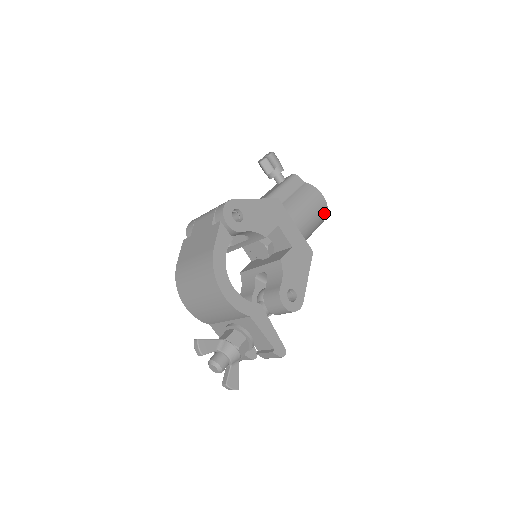
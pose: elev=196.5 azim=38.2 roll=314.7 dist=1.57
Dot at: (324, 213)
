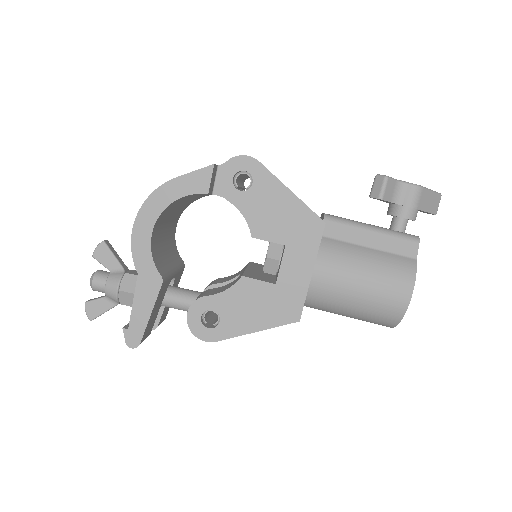
Dot at: (391, 315)
